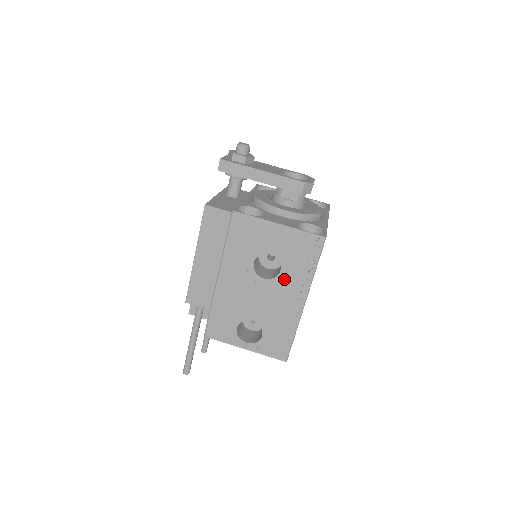
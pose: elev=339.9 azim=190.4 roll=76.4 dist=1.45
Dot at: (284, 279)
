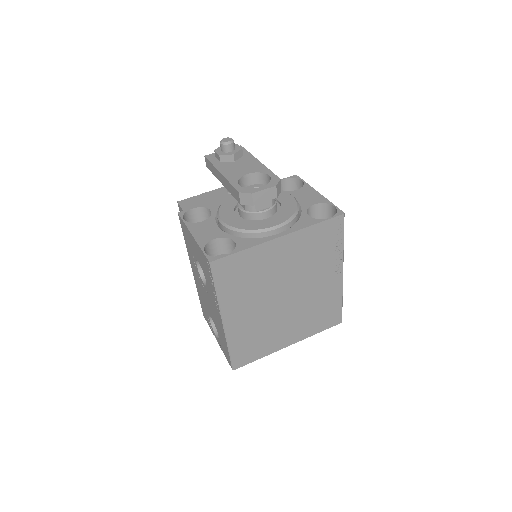
Dot at: (209, 290)
